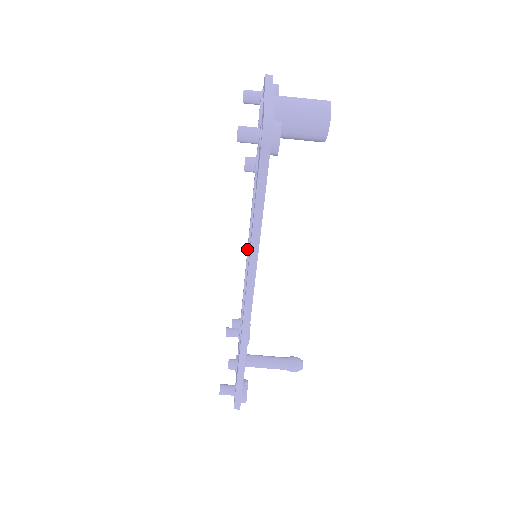
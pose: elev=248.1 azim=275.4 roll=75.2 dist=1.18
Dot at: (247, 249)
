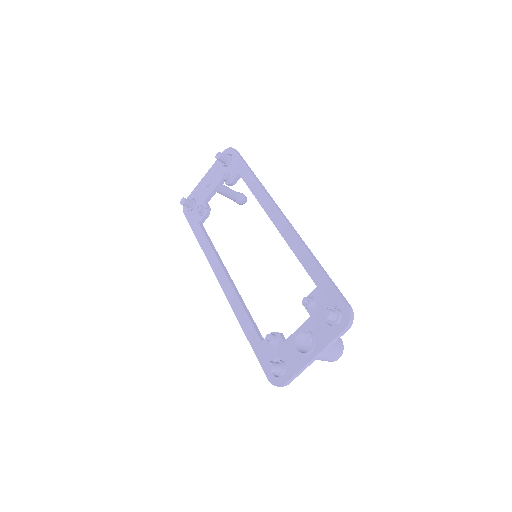
Dot at: (269, 205)
